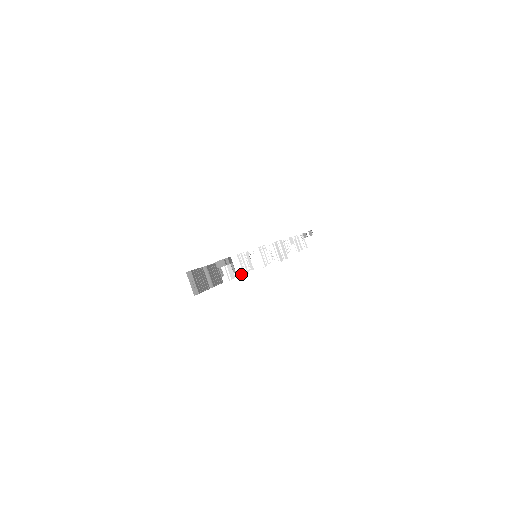
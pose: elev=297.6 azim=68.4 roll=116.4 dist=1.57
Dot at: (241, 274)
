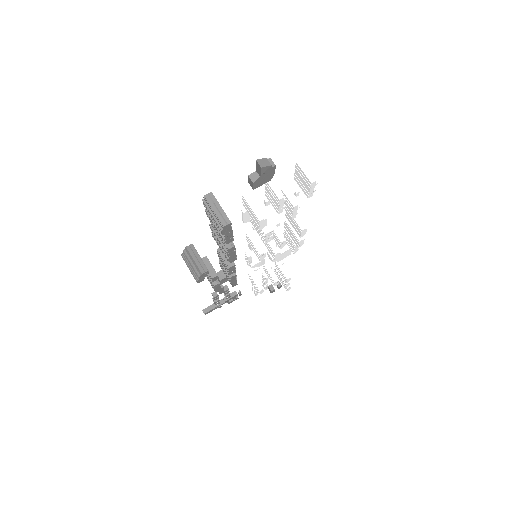
Dot at: (269, 228)
